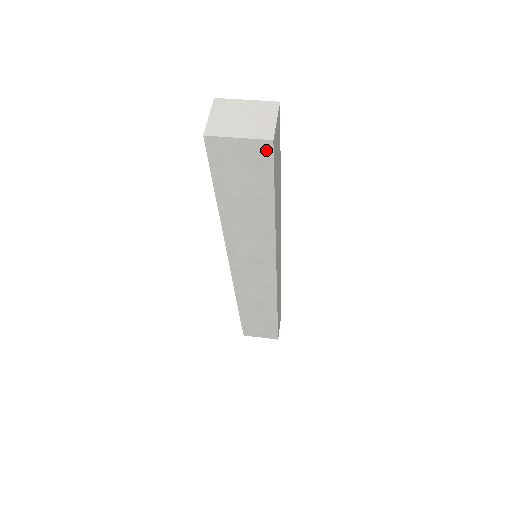
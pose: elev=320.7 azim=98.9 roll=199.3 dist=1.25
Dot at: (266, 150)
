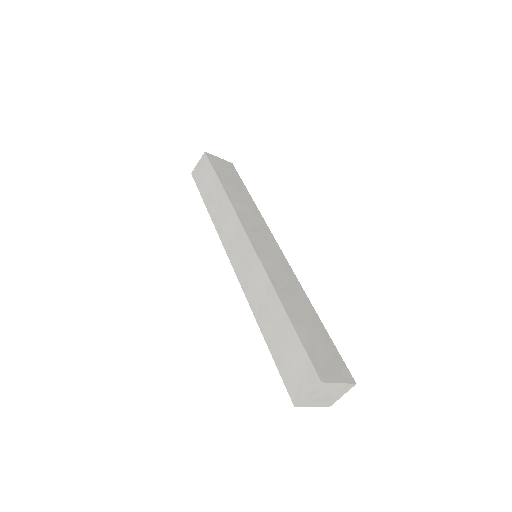
Dot at: (232, 166)
